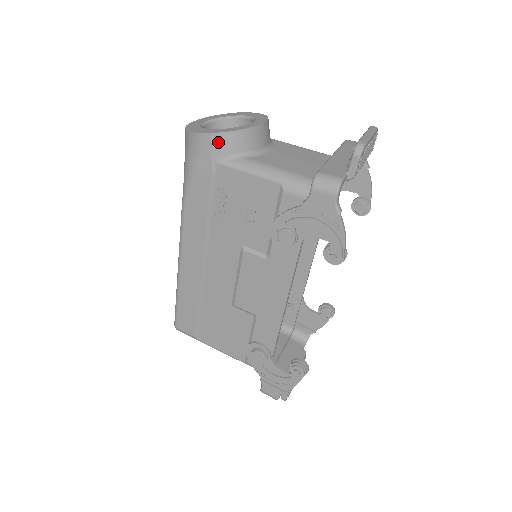
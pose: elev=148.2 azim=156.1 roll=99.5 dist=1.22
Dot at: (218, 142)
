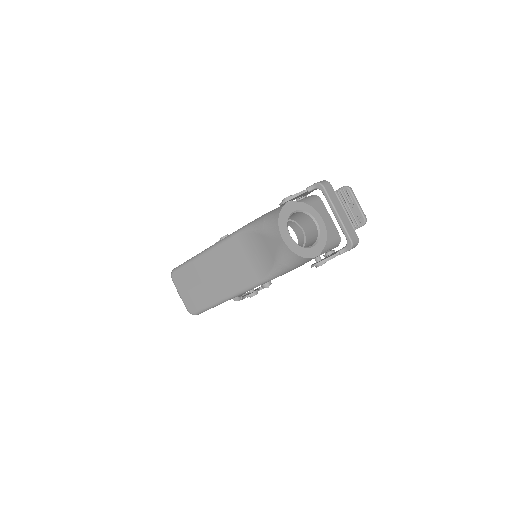
Dot at: occluded
